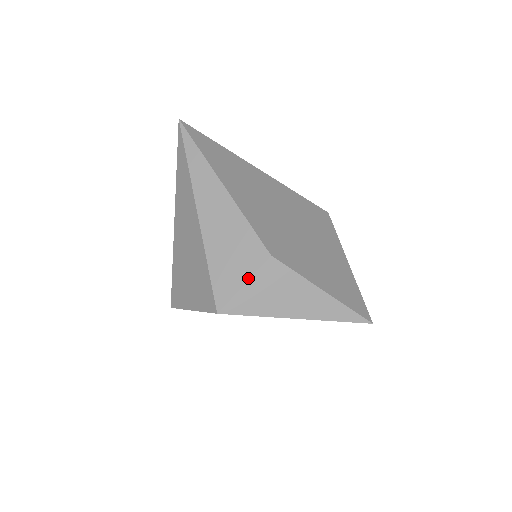
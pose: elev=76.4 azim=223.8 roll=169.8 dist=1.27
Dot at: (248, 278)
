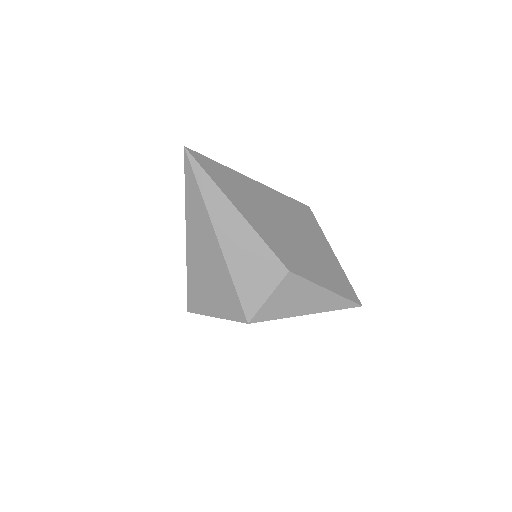
Dot at: (271, 292)
